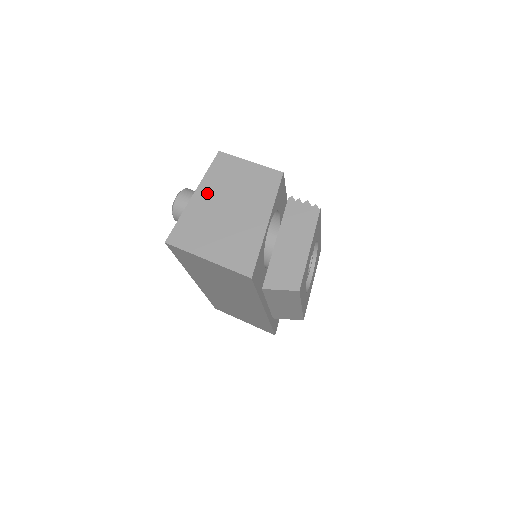
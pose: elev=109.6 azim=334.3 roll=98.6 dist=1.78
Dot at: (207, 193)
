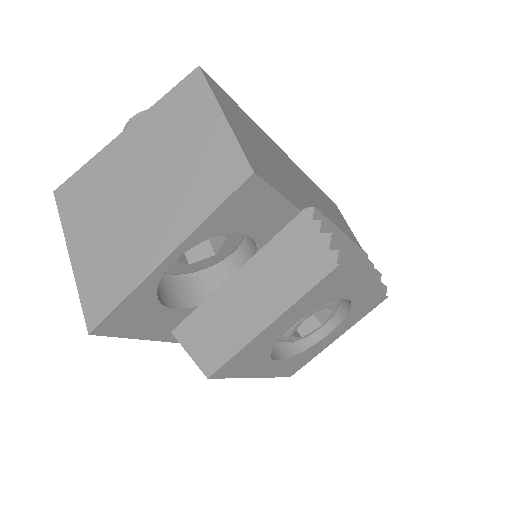
Dot at: (136, 141)
